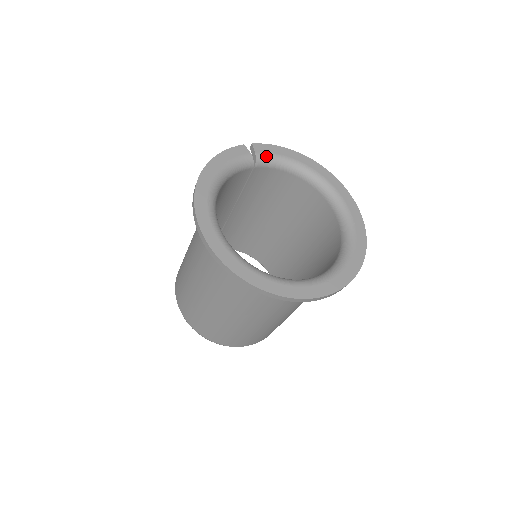
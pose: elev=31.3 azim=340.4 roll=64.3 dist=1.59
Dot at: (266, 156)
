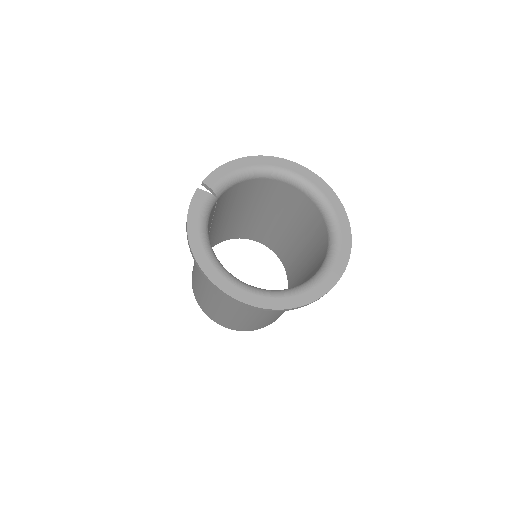
Dot at: (220, 184)
